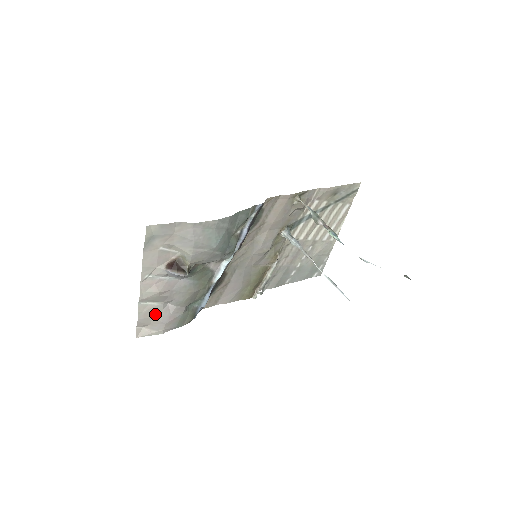
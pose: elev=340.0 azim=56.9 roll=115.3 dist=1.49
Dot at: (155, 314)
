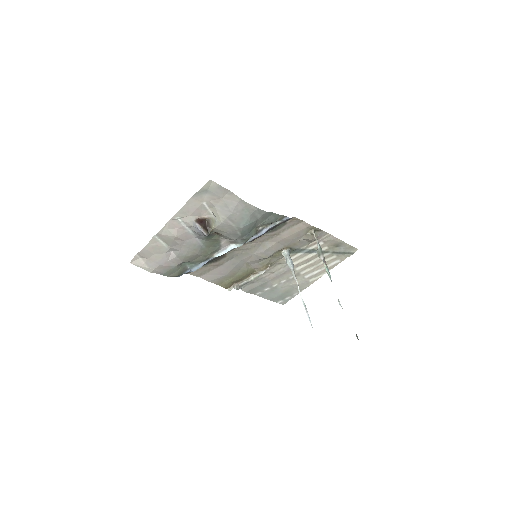
Dot at: (158, 252)
